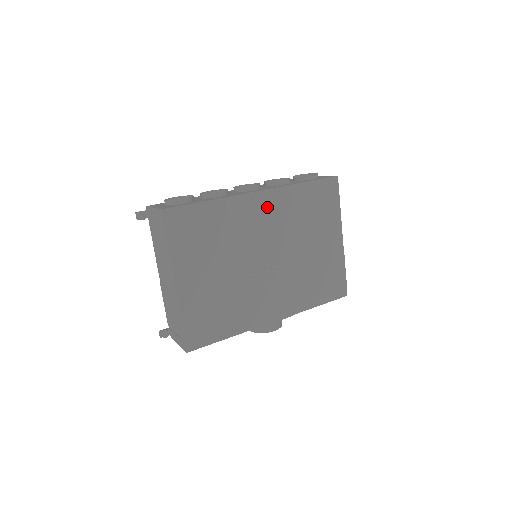
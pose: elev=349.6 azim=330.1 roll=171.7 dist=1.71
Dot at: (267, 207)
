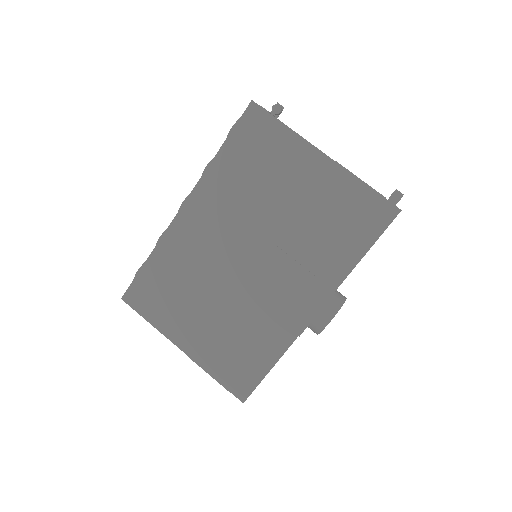
Dot at: (203, 212)
